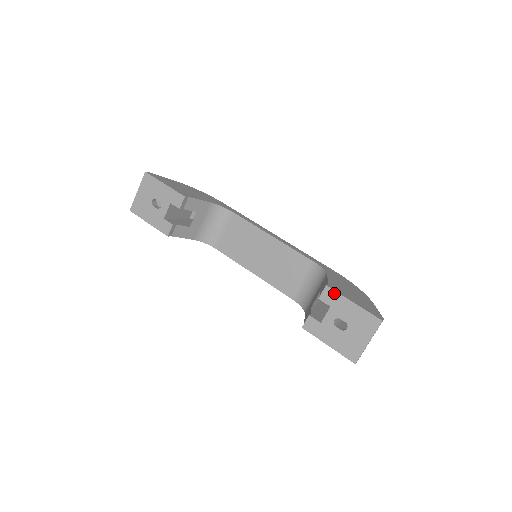
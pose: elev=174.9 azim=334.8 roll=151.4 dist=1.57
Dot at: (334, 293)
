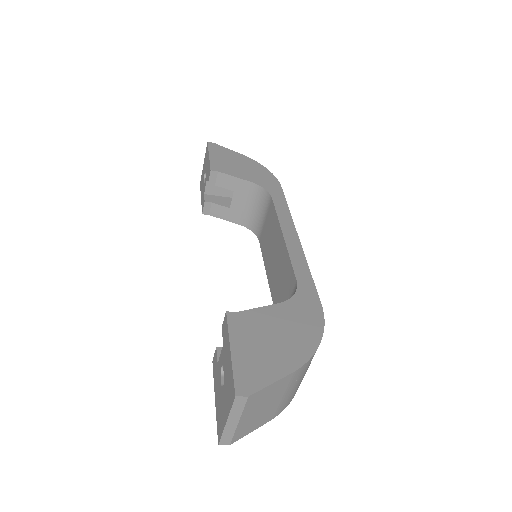
Dot at: (226, 326)
